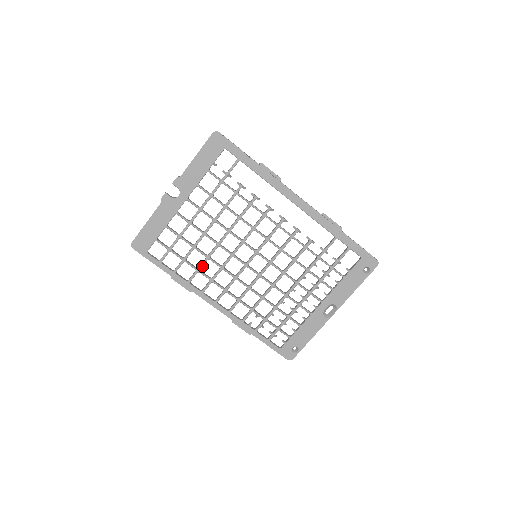
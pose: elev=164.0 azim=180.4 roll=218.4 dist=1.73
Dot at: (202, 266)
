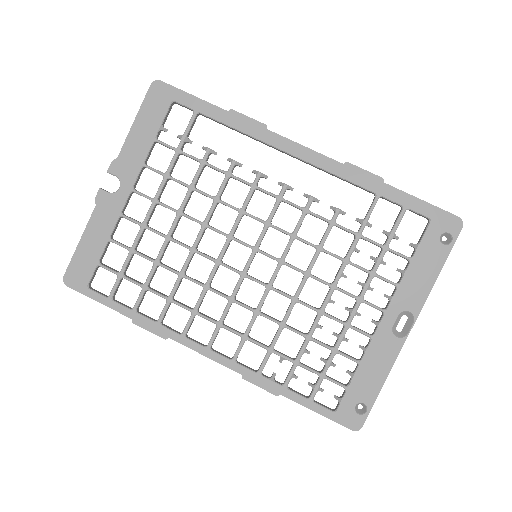
Dot at: (175, 291)
